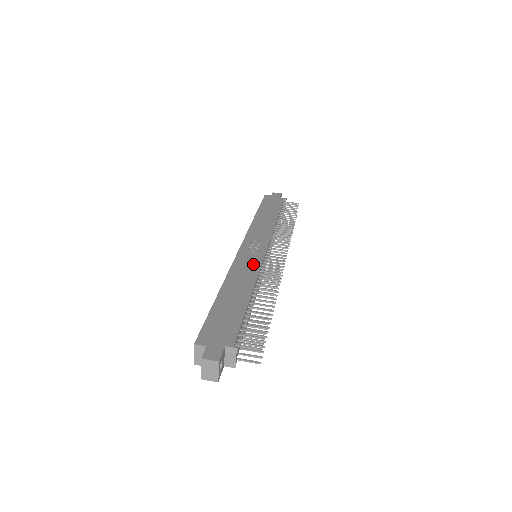
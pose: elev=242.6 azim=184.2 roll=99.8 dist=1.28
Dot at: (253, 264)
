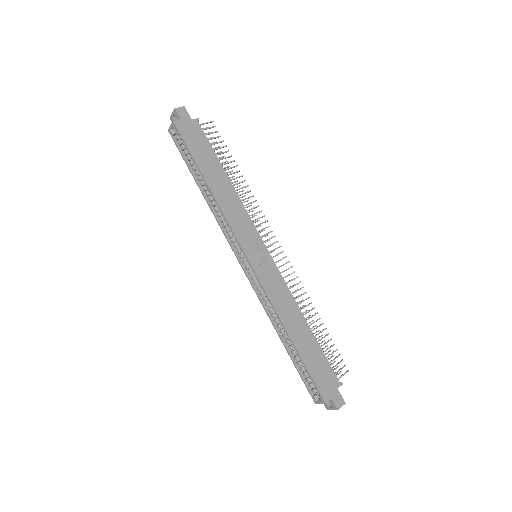
Dot at: (278, 283)
